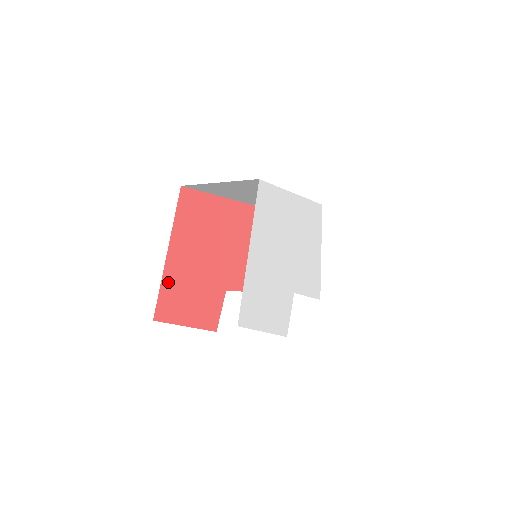
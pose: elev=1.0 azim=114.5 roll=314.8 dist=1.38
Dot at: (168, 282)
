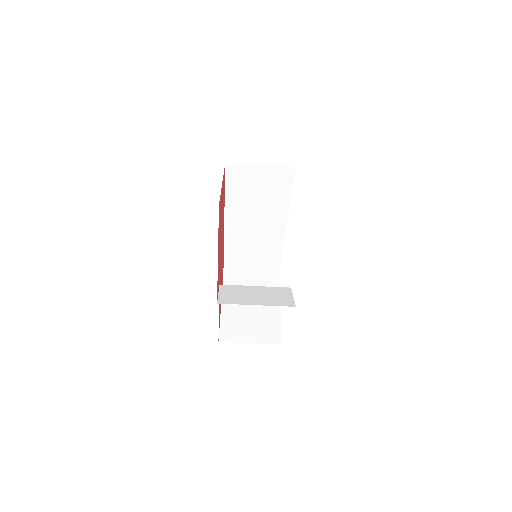
Dot at: occluded
